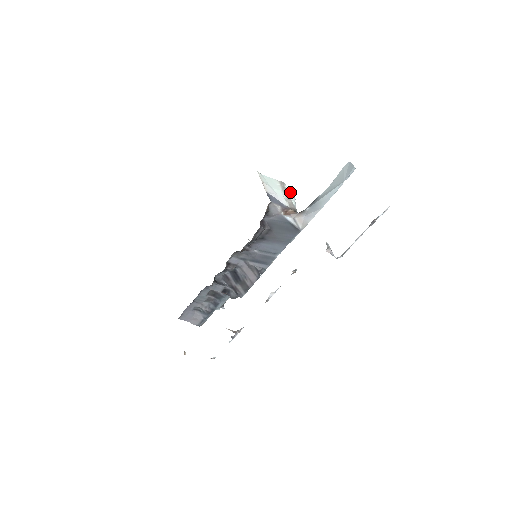
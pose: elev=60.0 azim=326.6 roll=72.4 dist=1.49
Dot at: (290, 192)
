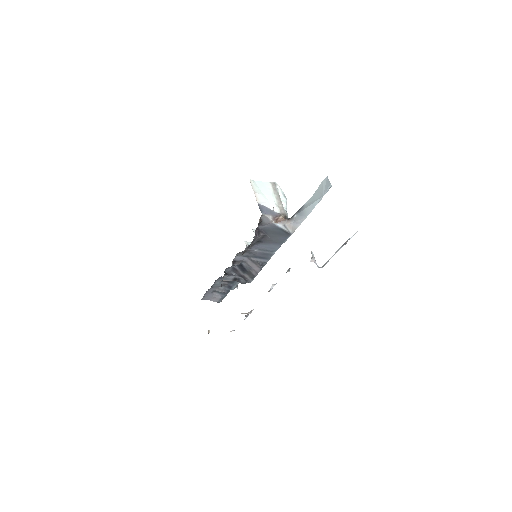
Dot at: (282, 192)
